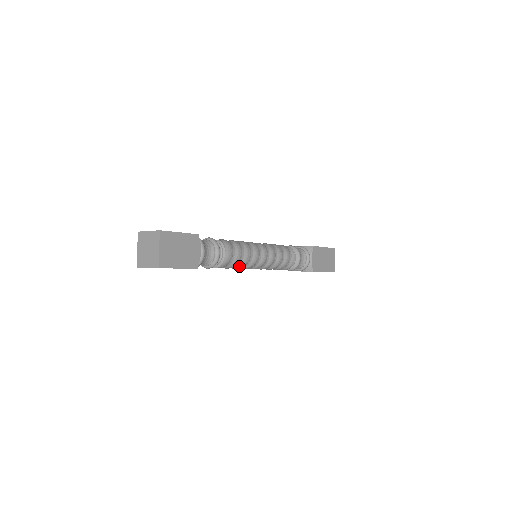
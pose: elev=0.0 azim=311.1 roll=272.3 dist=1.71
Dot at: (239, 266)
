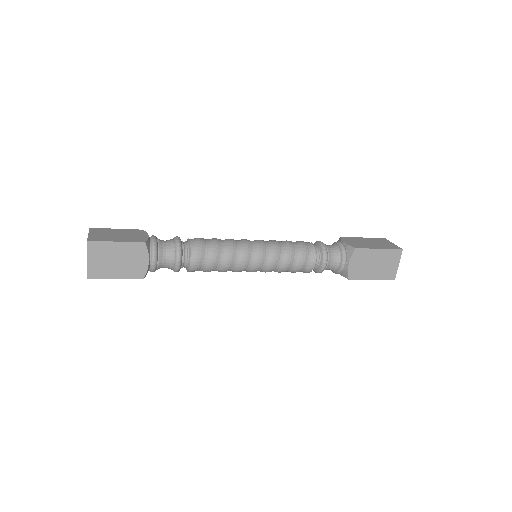
Dot at: (219, 271)
